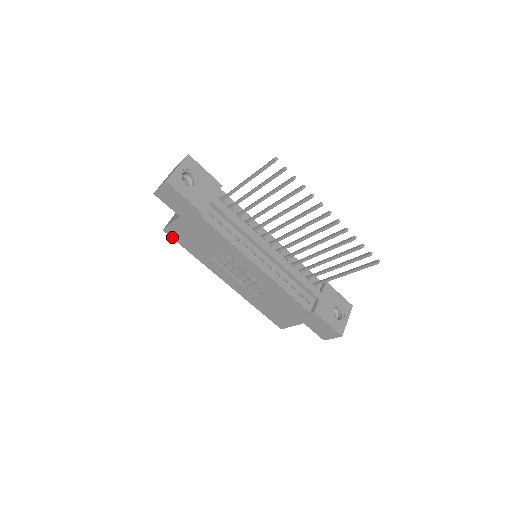
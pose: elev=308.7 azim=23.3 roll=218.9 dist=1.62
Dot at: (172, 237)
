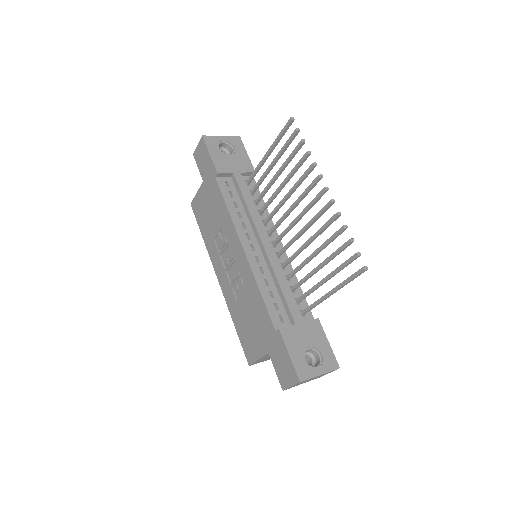
Dot at: (194, 213)
